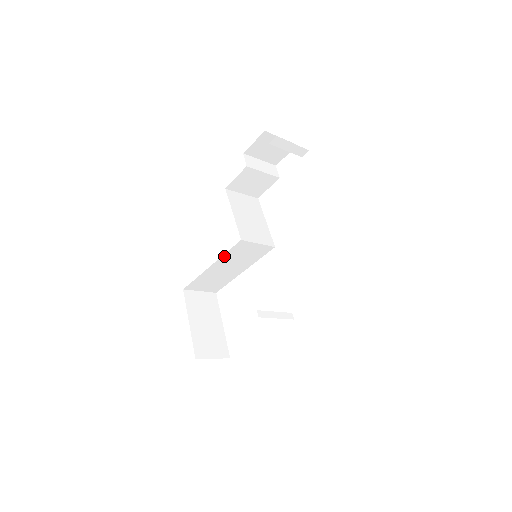
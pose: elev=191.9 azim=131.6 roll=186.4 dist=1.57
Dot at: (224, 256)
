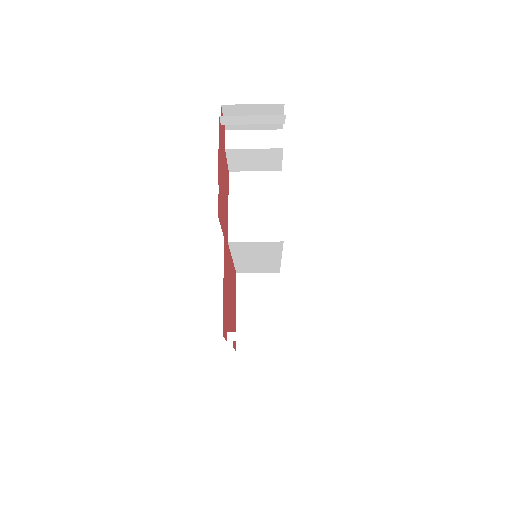
Dot at: (234, 252)
